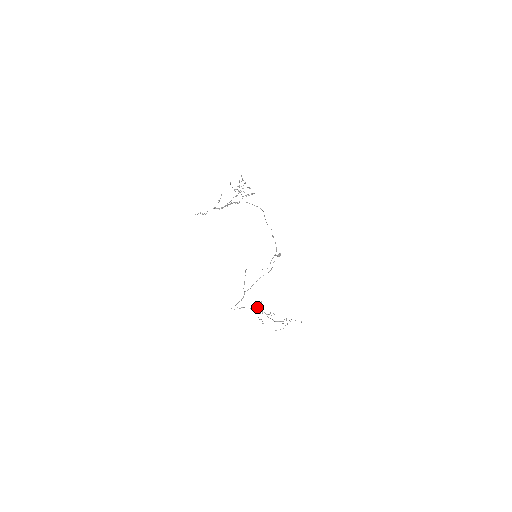
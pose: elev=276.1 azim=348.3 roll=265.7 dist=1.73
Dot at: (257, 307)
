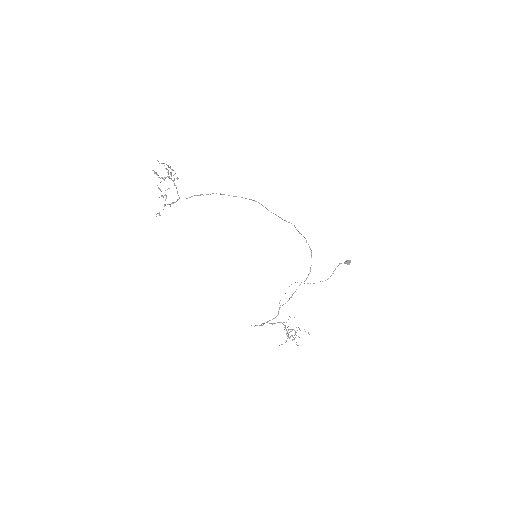
Dot at: (279, 322)
